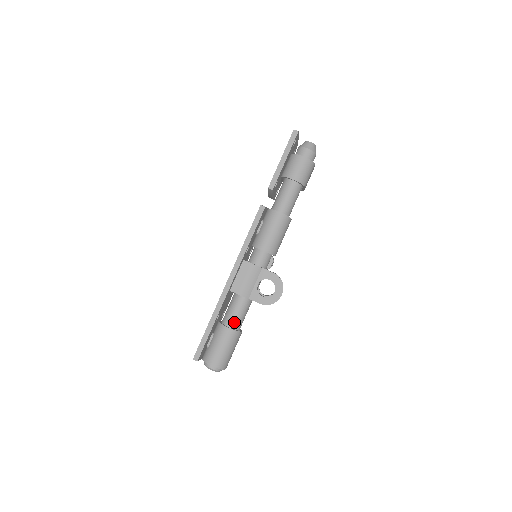
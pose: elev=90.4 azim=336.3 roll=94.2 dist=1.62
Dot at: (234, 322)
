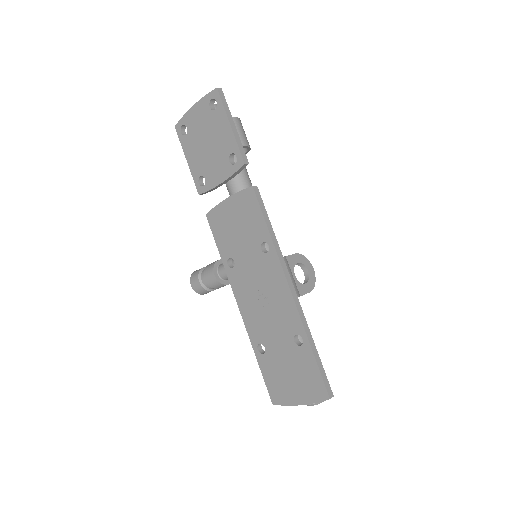
Dot at: occluded
